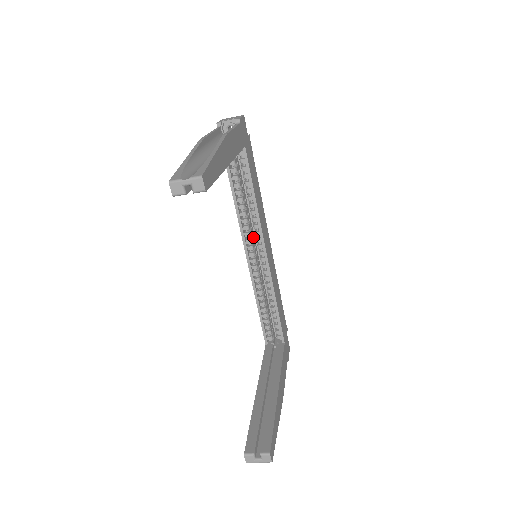
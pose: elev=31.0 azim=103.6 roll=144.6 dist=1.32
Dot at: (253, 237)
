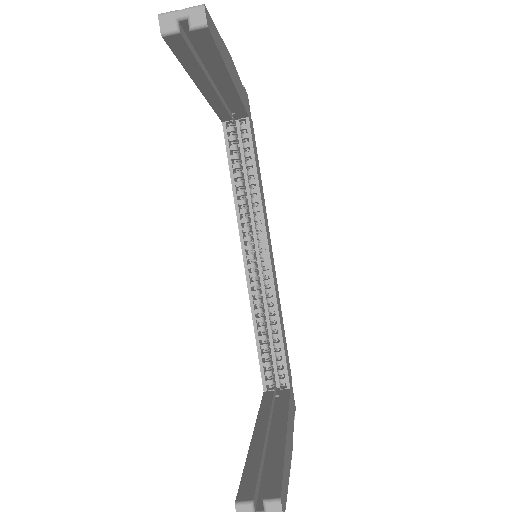
Dot at: (252, 238)
